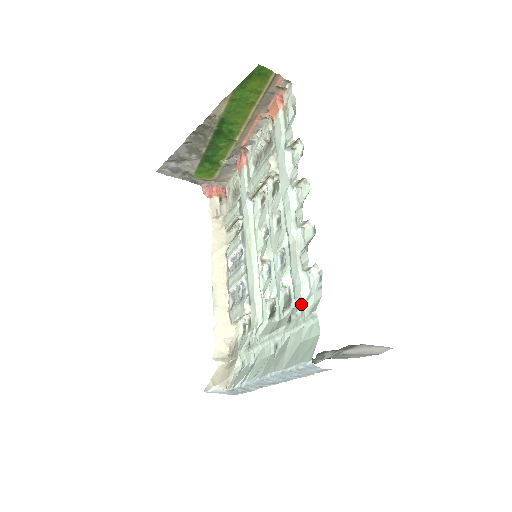
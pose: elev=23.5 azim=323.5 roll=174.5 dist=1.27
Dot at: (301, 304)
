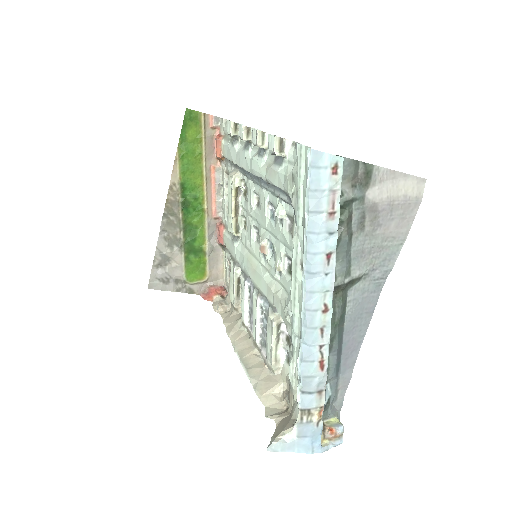
Dot at: (291, 178)
